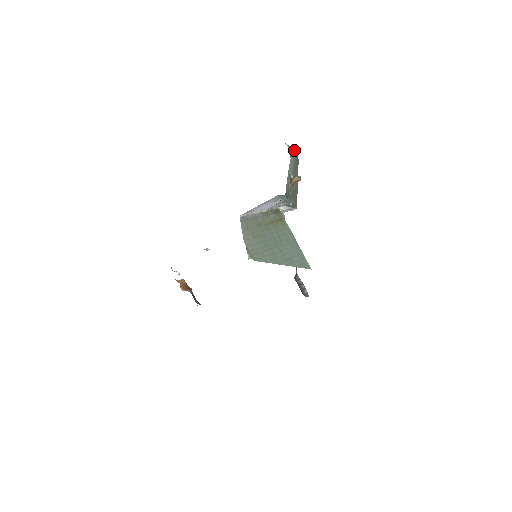
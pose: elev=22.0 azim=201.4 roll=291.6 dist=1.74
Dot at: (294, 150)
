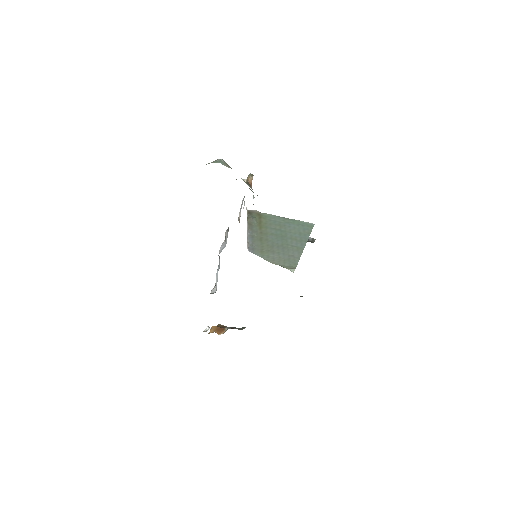
Dot at: occluded
